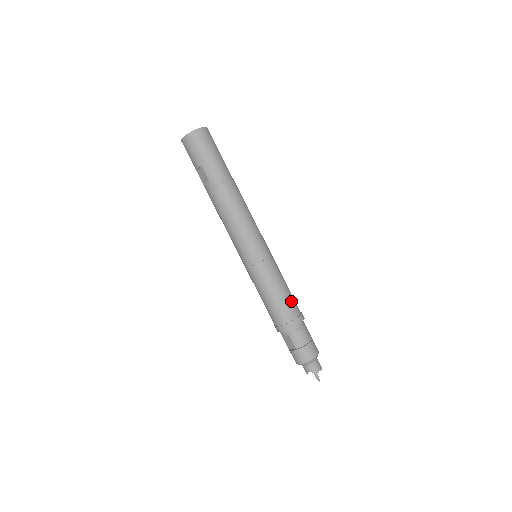
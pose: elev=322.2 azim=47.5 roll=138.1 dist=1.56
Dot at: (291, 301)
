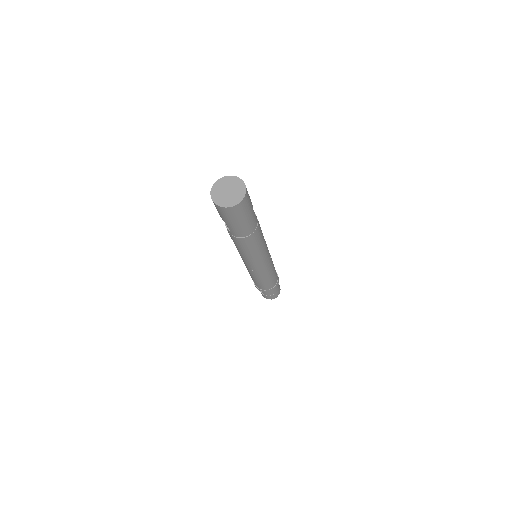
Dot at: (272, 282)
